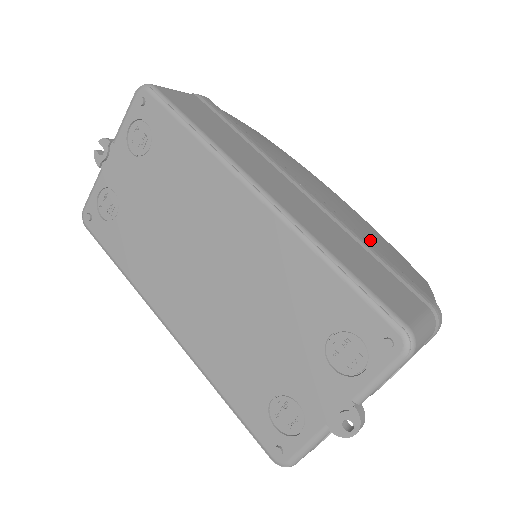
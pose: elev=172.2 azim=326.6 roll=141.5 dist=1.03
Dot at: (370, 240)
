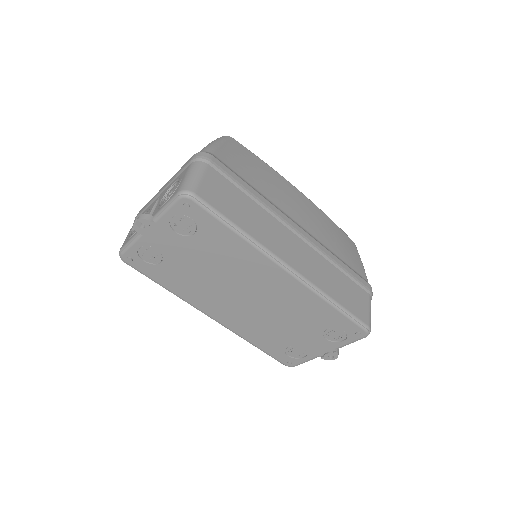
Dot at: (332, 244)
